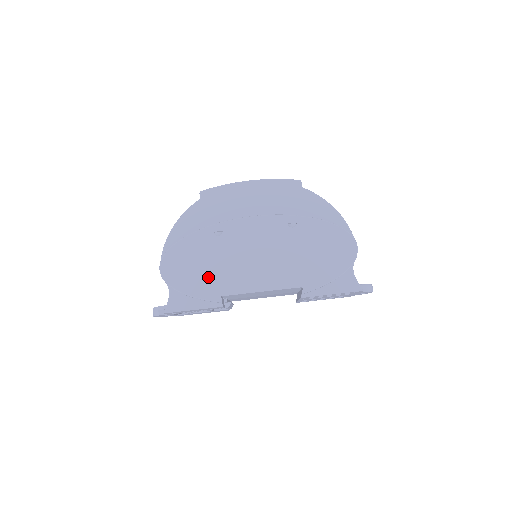
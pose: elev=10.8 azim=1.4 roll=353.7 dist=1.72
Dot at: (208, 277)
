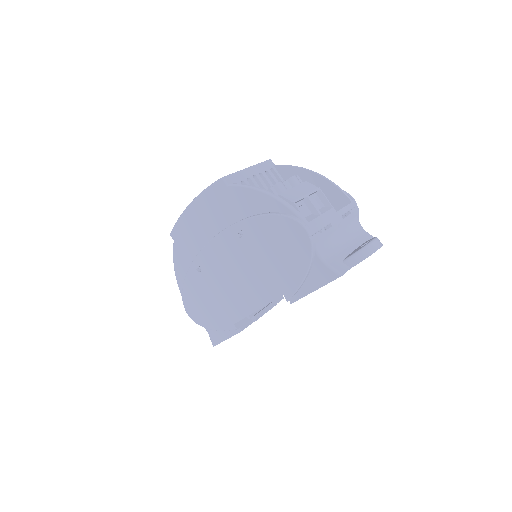
Dot at: (216, 311)
